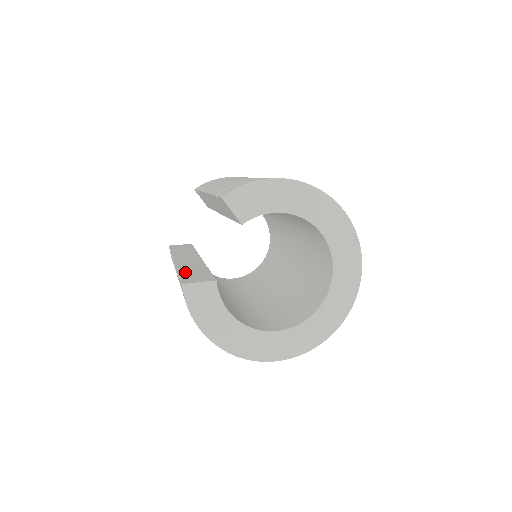
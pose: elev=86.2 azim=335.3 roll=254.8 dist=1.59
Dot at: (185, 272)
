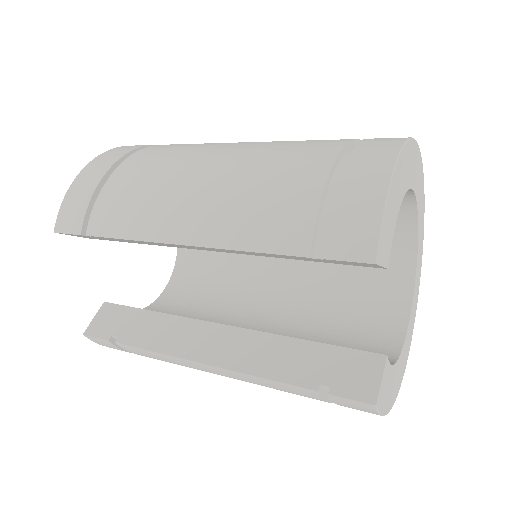
Dot at: (301, 376)
